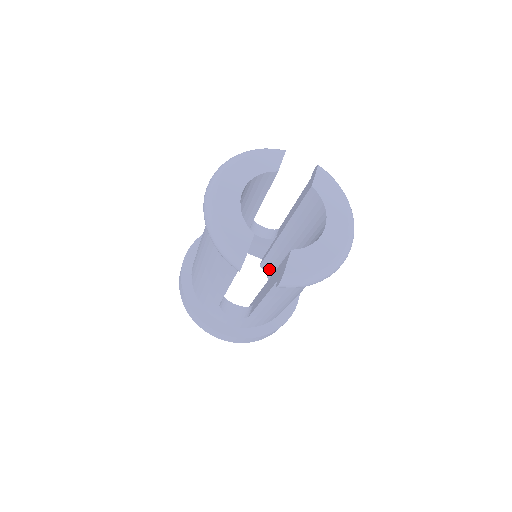
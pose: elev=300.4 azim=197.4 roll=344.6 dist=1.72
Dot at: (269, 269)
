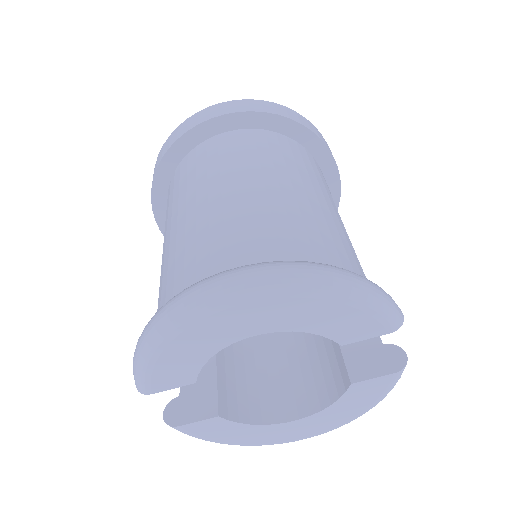
Dot at: occluded
